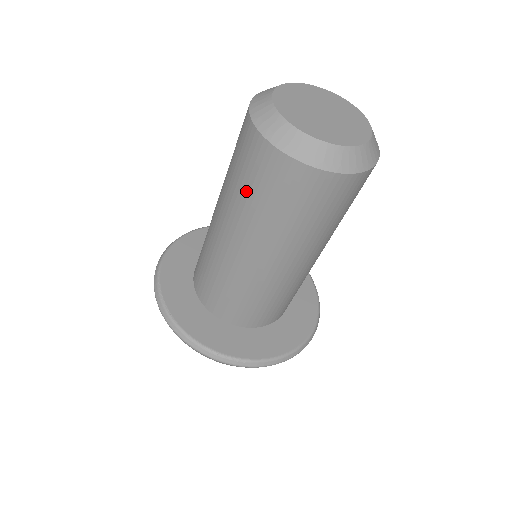
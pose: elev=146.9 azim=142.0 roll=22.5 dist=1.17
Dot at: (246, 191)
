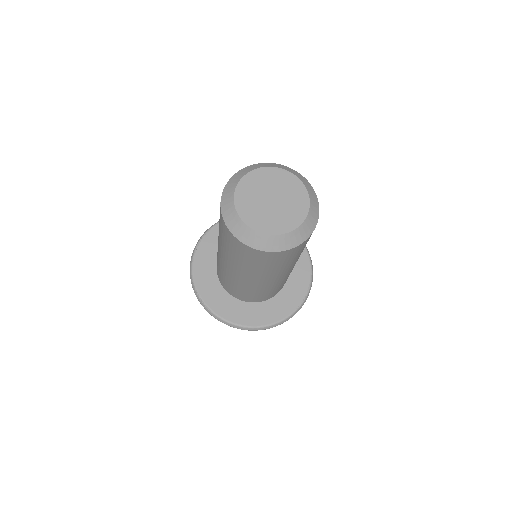
Dot at: occluded
